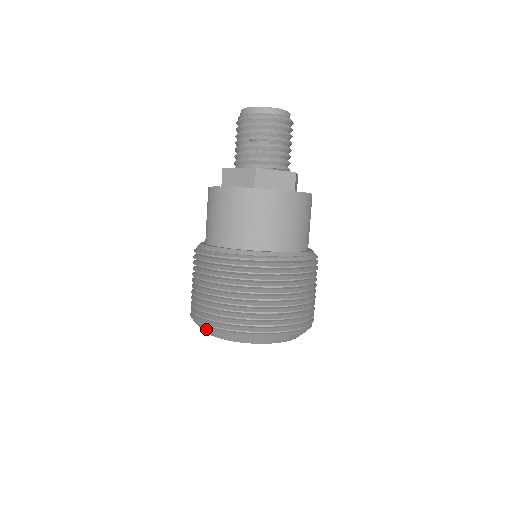
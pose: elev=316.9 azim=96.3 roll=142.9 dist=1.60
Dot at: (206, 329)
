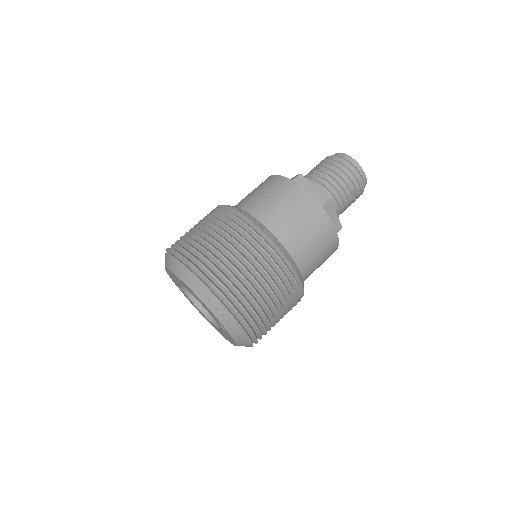
Dot at: occluded
